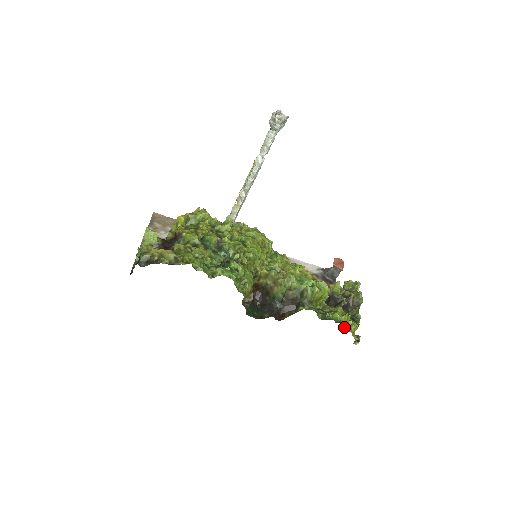
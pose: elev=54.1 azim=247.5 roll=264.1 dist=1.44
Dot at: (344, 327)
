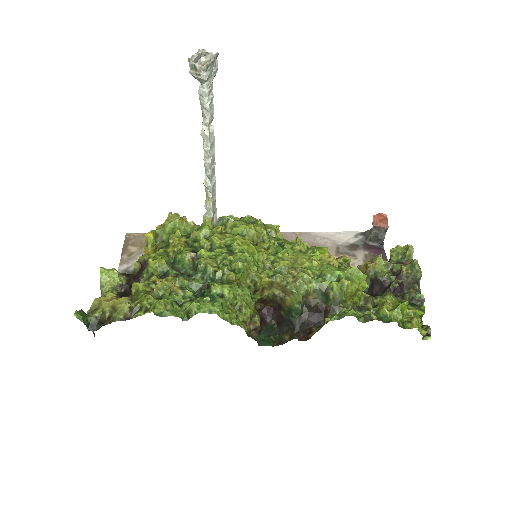
Dot at: (400, 325)
